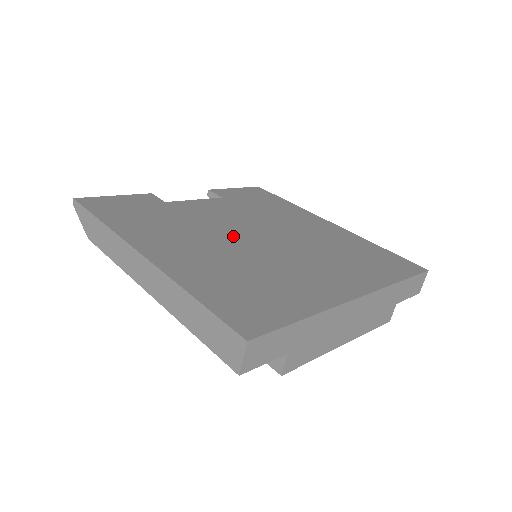
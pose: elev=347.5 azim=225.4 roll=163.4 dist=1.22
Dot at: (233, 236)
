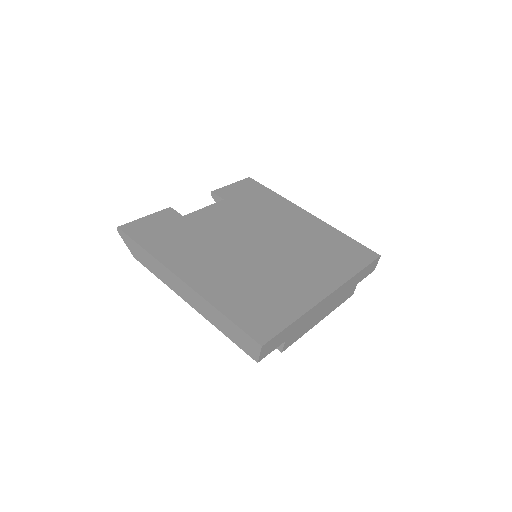
Dot at: (239, 247)
